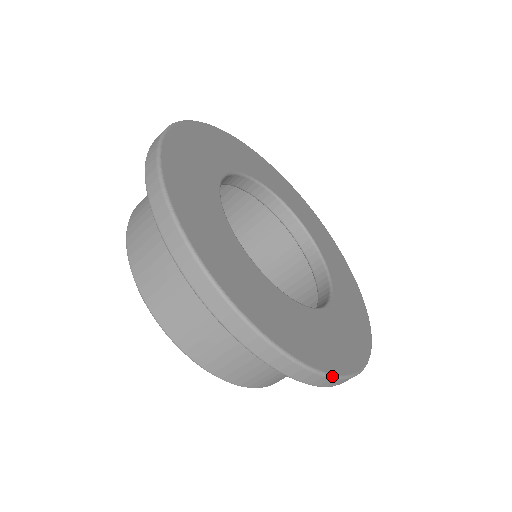
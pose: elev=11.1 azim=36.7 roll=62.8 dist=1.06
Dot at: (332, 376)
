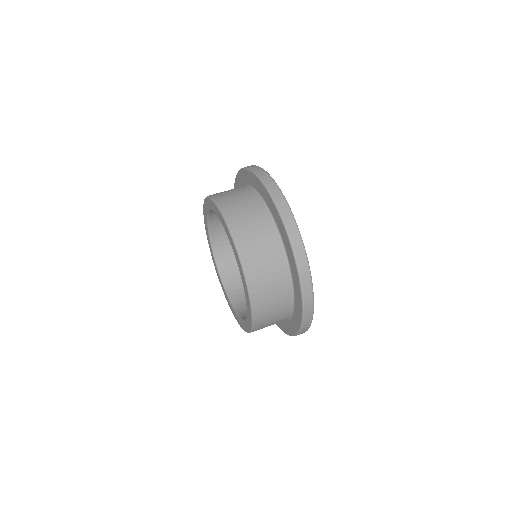
Dot at: (313, 293)
